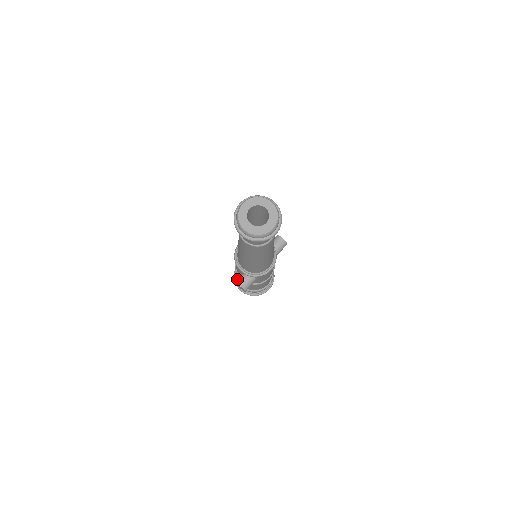
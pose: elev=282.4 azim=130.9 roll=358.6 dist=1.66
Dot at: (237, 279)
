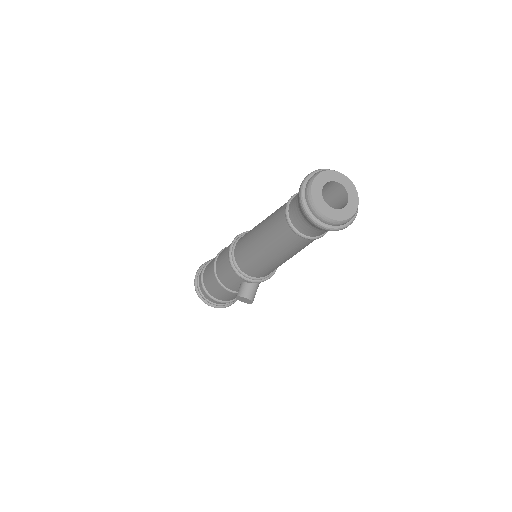
Dot at: (238, 291)
